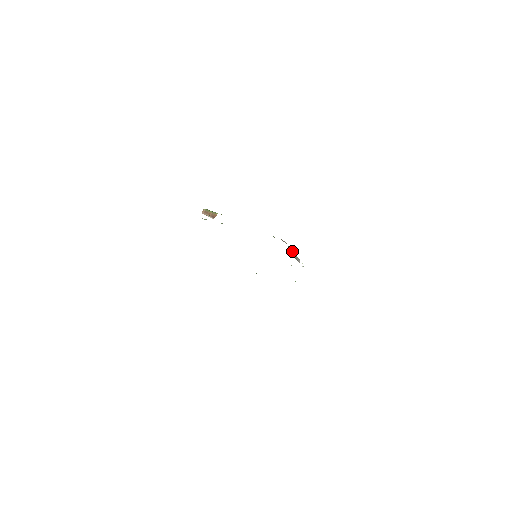
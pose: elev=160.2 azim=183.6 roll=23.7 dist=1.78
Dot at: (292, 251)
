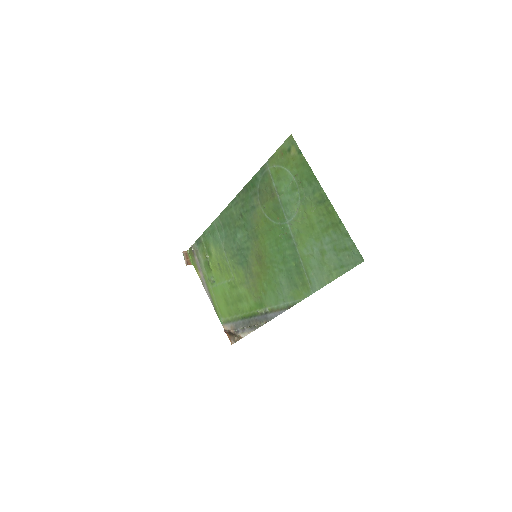
Dot at: (242, 327)
